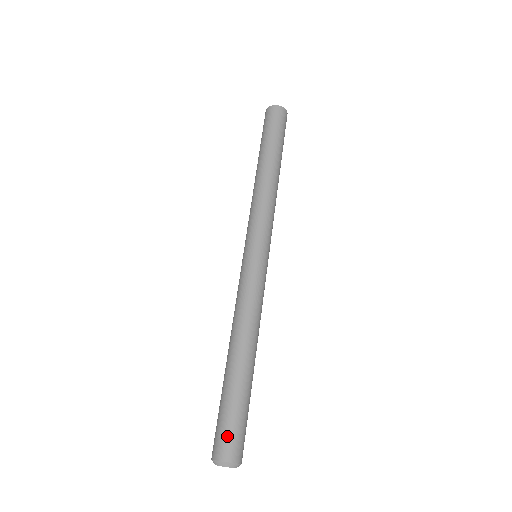
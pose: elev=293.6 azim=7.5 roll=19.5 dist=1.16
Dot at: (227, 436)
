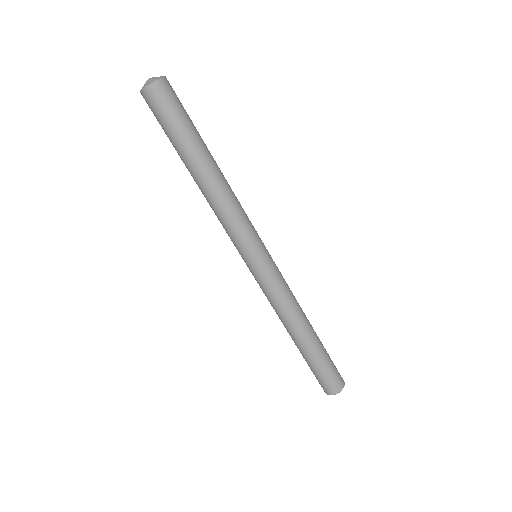
Dot at: (331, 381)
